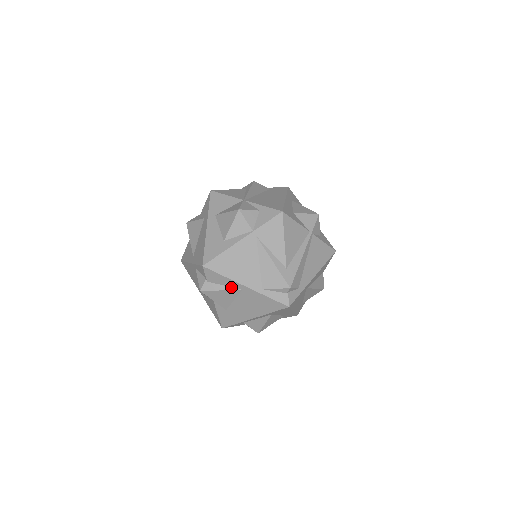
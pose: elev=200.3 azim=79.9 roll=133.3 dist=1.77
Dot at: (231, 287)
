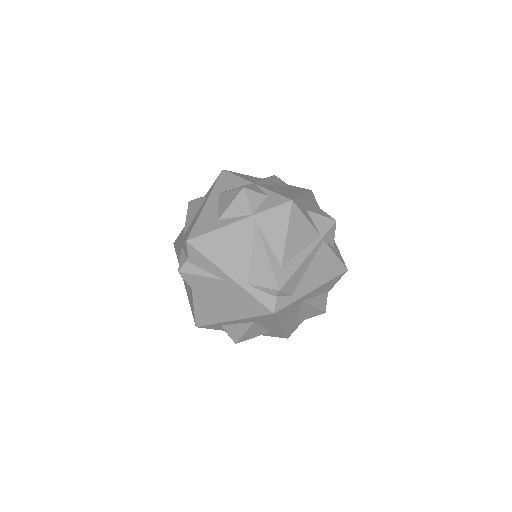
Dot at: (213, 274)
